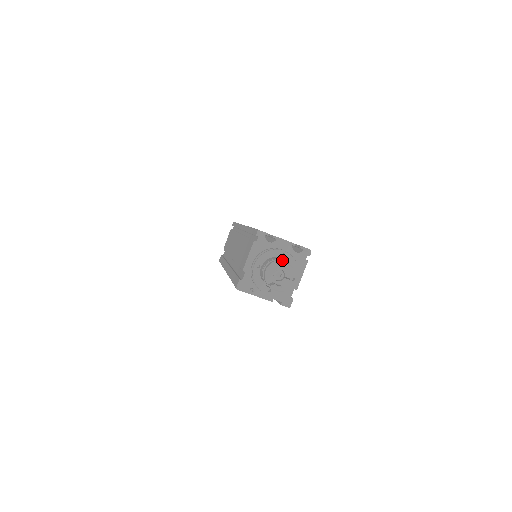
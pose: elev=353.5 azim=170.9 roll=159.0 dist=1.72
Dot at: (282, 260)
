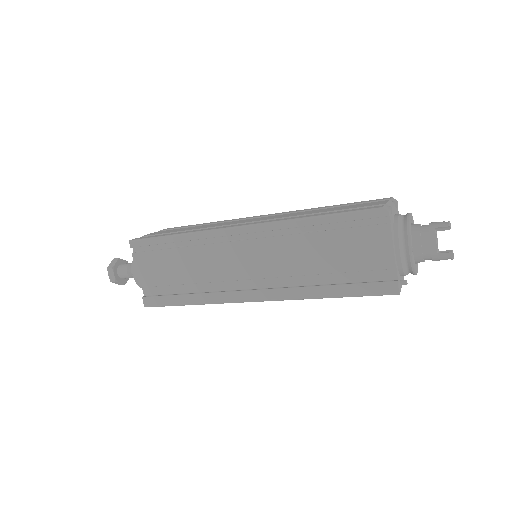
Dot at: (429, 223)
